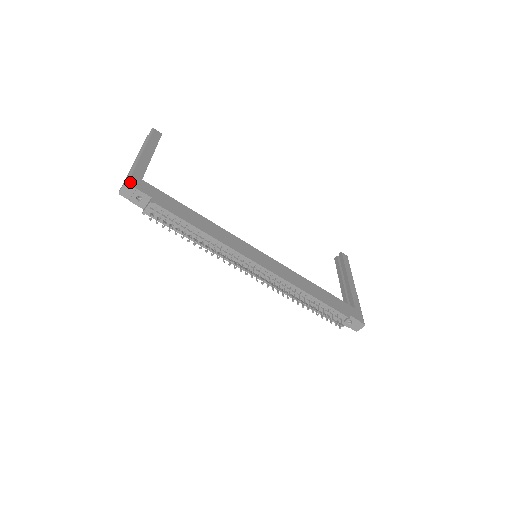
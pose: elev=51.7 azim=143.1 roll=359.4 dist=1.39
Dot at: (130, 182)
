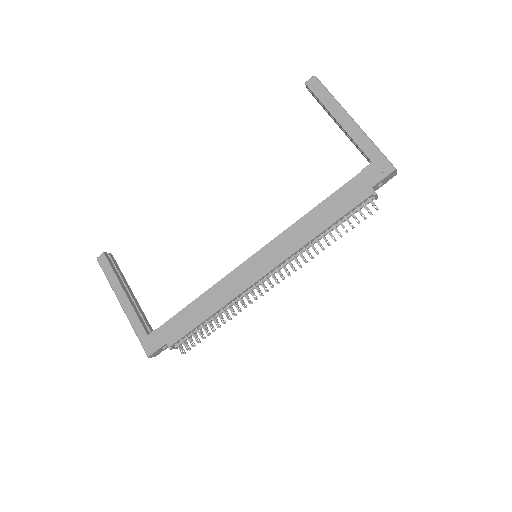
Dot at: (148, 352)
